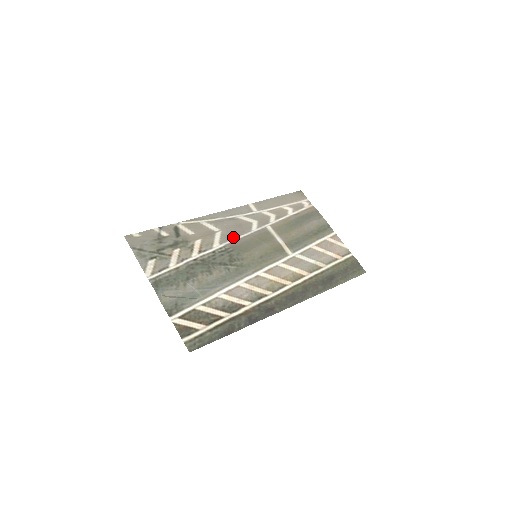
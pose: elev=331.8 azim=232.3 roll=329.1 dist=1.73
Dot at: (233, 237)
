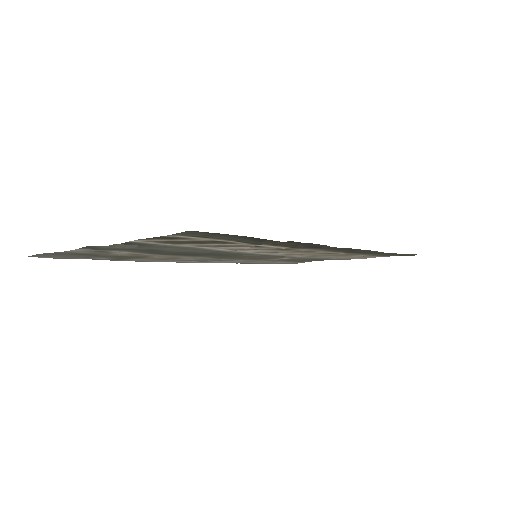
Dot at: occluded
